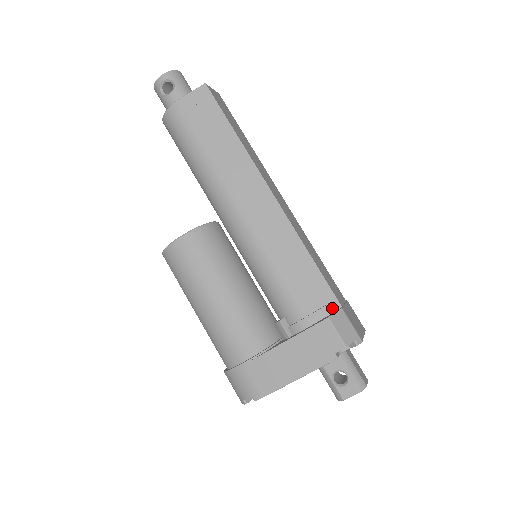
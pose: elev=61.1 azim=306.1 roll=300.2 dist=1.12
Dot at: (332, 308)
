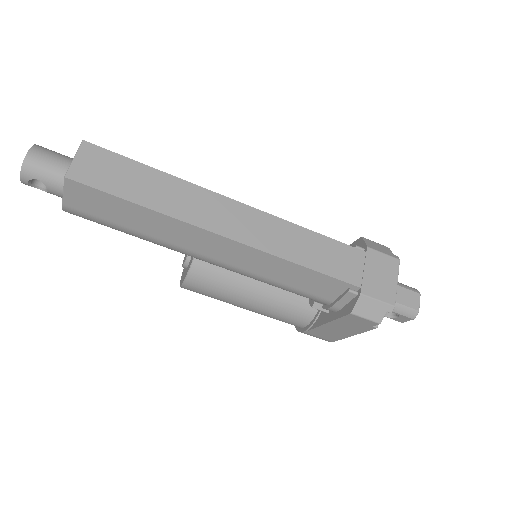
Dot at: (351, 295)
